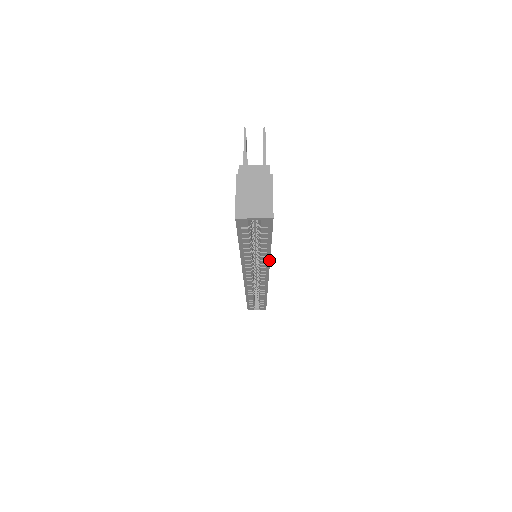
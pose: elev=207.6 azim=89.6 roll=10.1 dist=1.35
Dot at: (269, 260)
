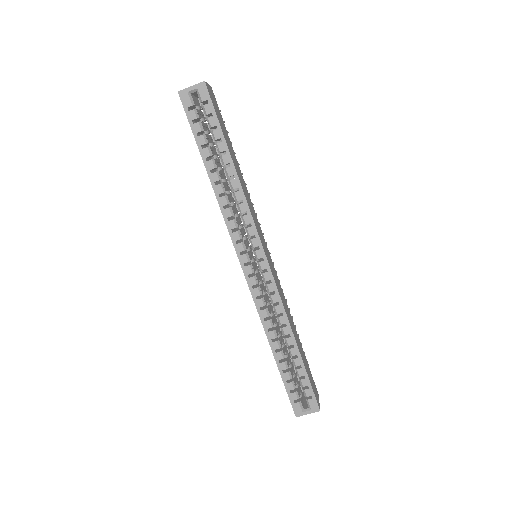
Dot at: (241, 187)
